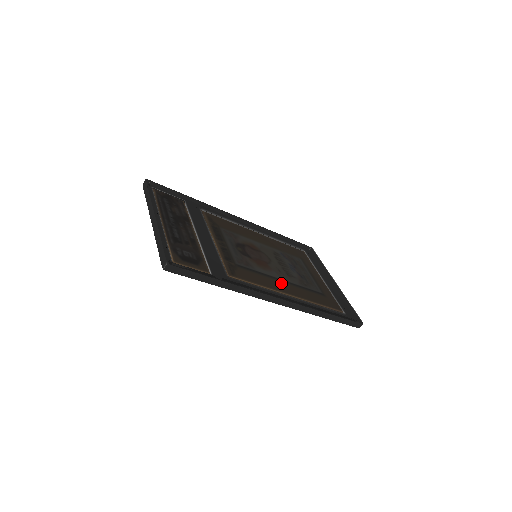
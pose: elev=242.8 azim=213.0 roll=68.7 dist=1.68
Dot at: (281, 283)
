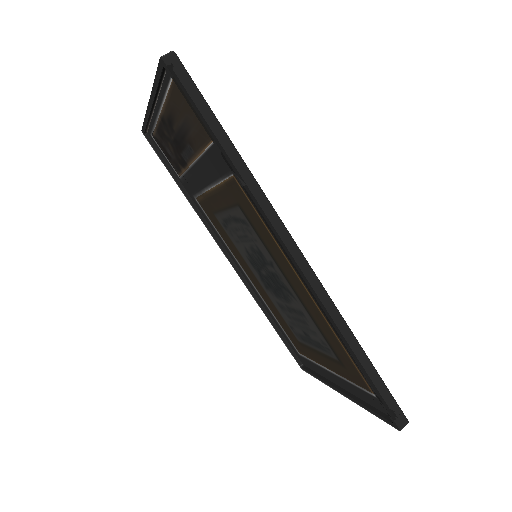
Dot at: occluded
